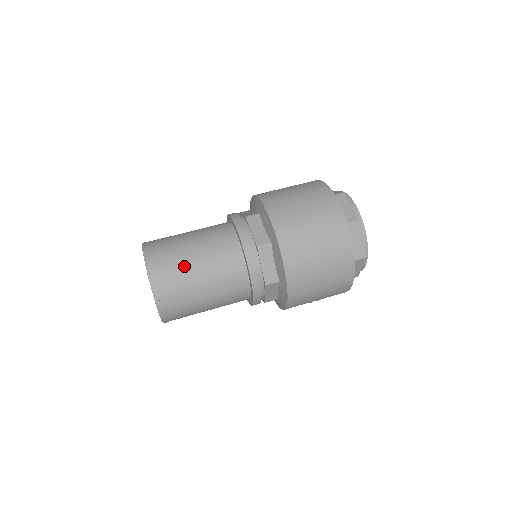
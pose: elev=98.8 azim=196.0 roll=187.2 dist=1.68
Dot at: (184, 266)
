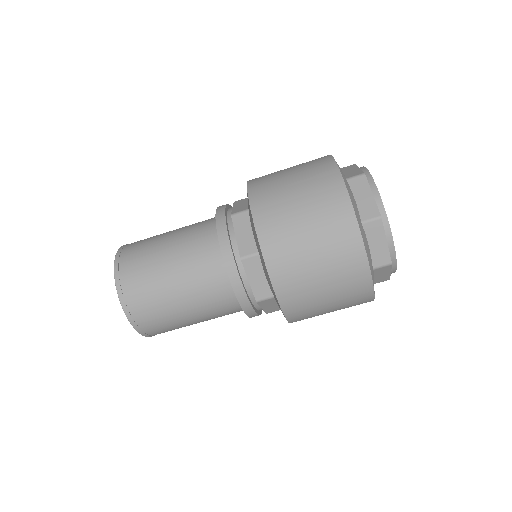
Dot at: (172, 316)
